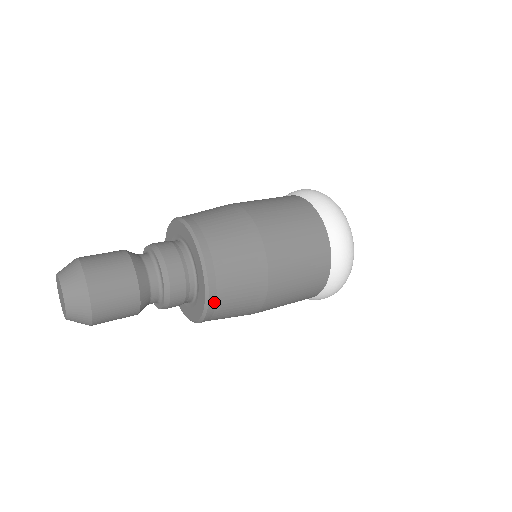
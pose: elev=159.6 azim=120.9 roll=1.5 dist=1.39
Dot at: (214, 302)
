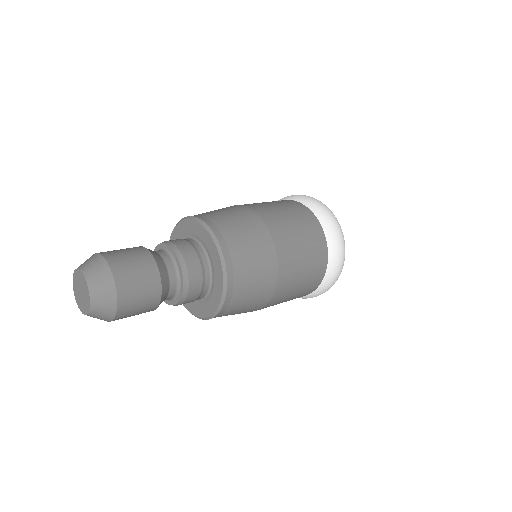
Dot at: (221, 314)
